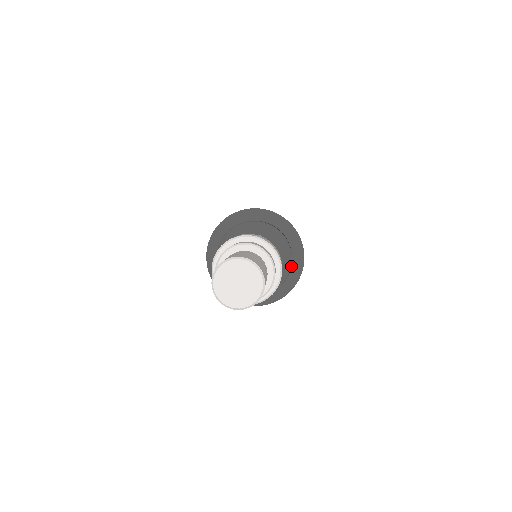
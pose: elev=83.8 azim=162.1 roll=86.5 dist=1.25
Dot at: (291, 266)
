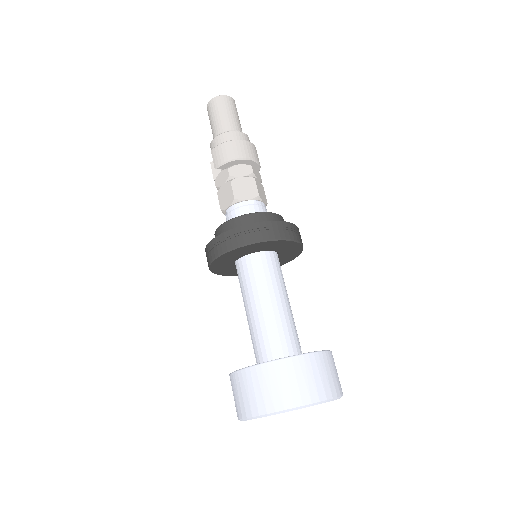
Dot at: (259, 213)
